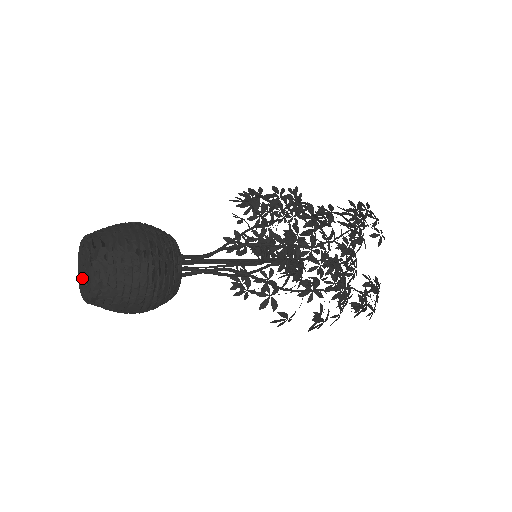
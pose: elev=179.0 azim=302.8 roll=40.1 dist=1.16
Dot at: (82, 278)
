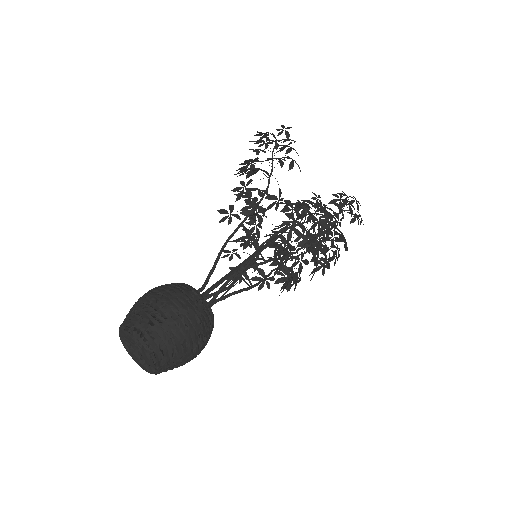
Dot at: (128, 345)
